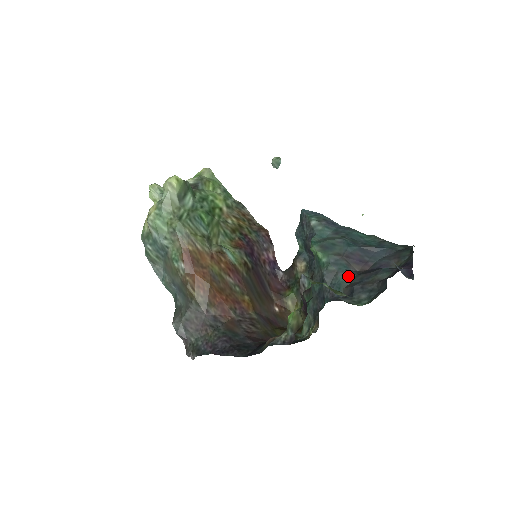
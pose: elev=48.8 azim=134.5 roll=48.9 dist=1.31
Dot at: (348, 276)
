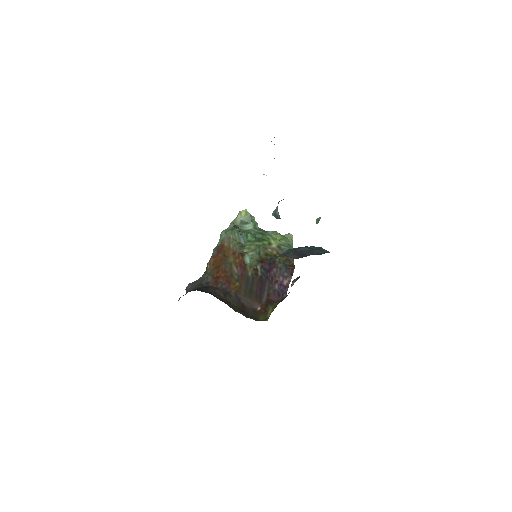
Dot at: (282, 256)
